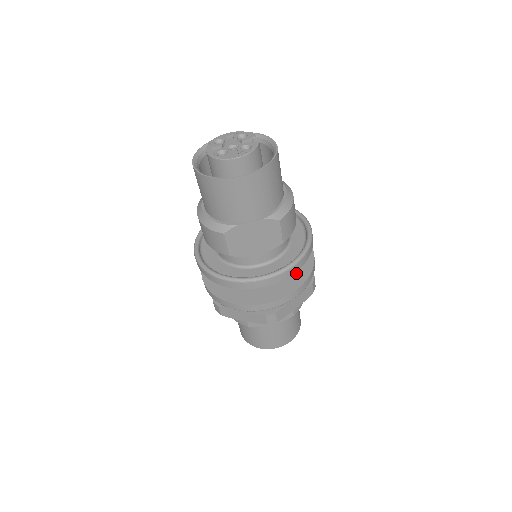
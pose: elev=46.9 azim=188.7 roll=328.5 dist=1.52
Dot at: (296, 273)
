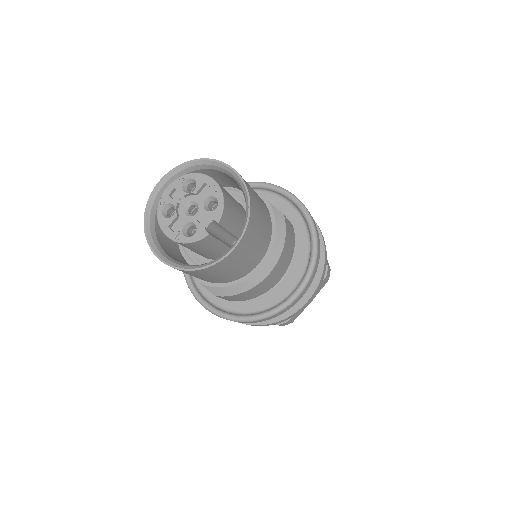
Dot at: occluded
